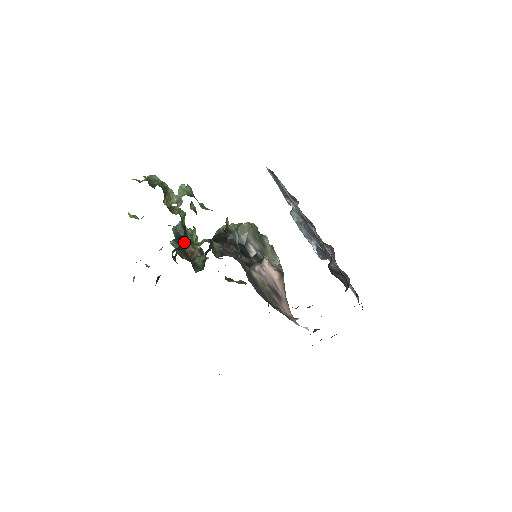
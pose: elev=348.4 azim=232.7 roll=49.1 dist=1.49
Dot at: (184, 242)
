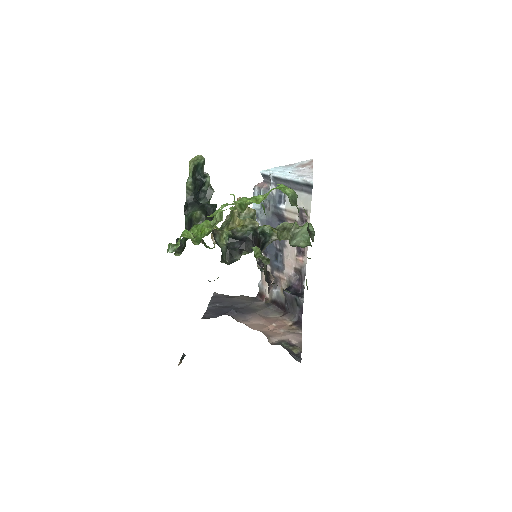
Dot at: (215, 209)
